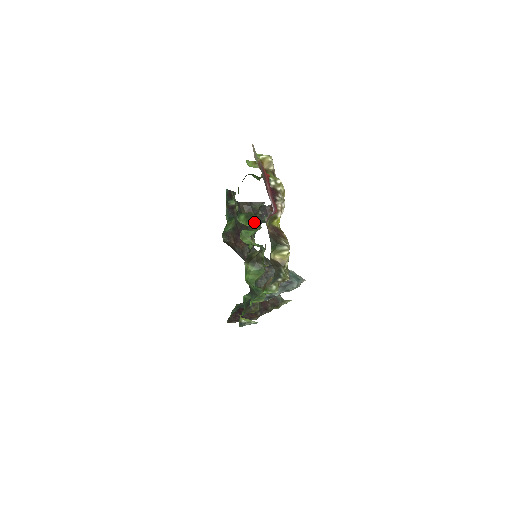
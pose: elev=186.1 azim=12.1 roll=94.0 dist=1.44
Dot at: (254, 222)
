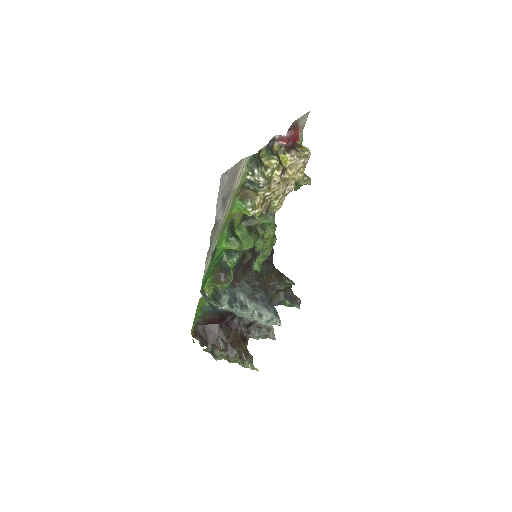
Dot at: (272, 225)
